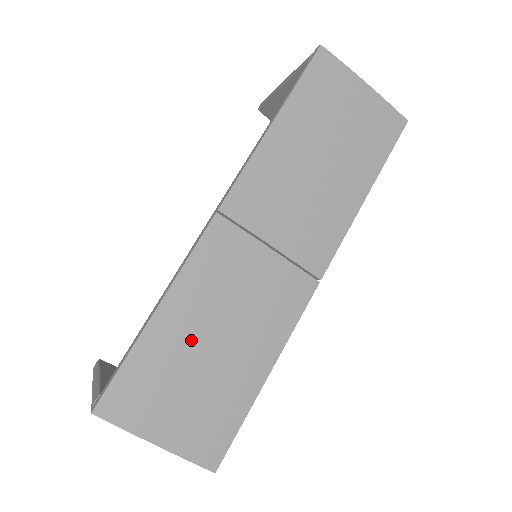
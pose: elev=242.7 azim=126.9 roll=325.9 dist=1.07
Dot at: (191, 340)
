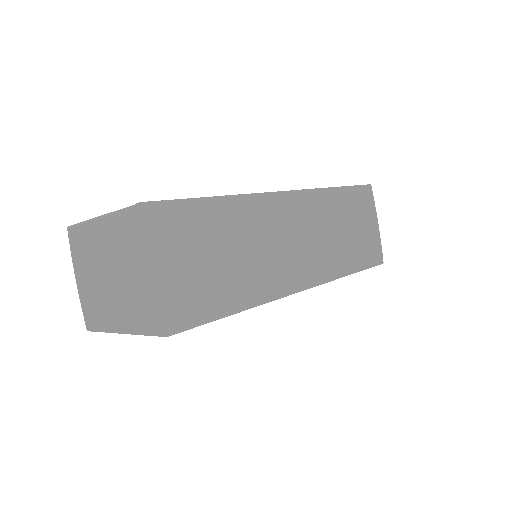
Dot at: (226, 234)
